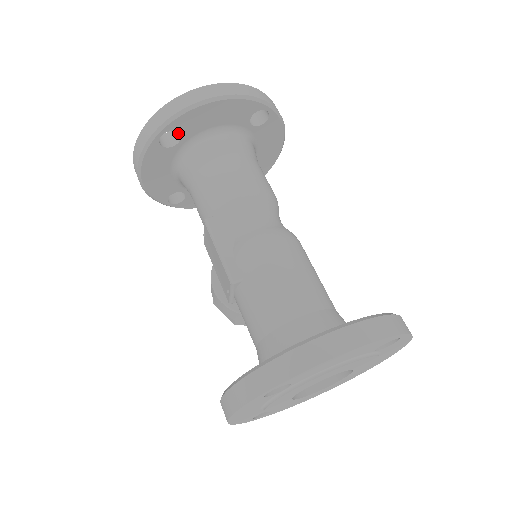
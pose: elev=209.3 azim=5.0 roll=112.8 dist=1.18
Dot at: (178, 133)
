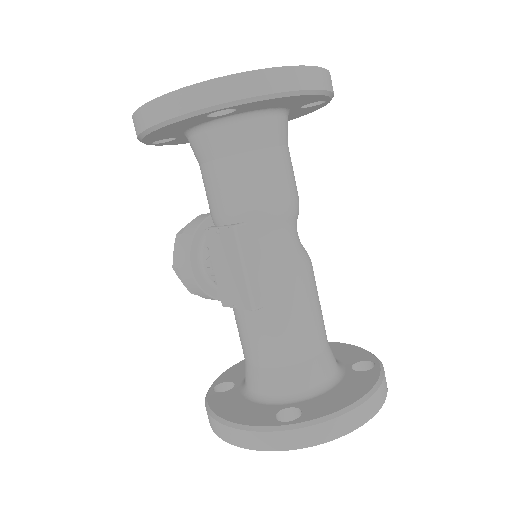
Dot at: occluded
